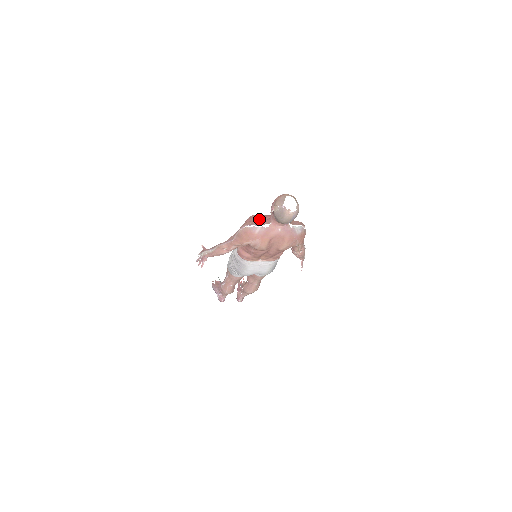
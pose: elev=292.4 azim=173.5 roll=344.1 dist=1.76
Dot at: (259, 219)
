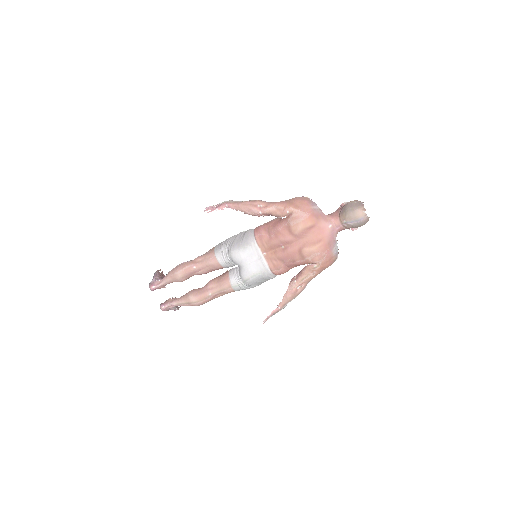
Dot at: occluded
